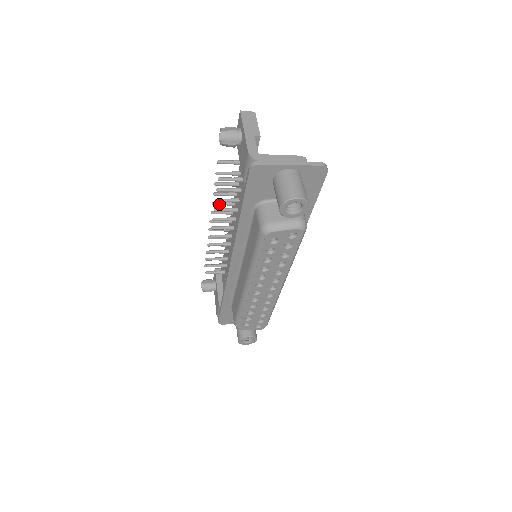
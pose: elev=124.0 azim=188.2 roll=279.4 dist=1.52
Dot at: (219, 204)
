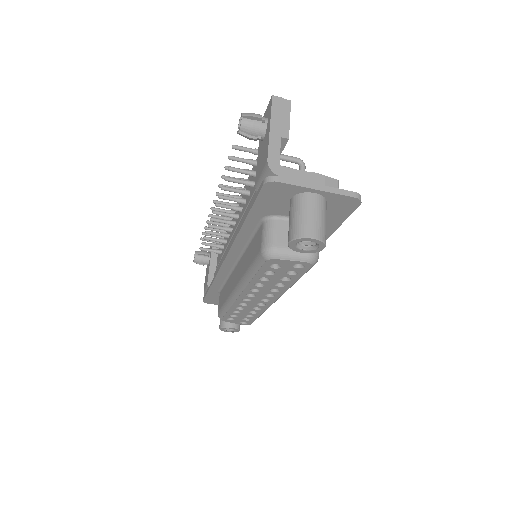
Dot at: occluded
